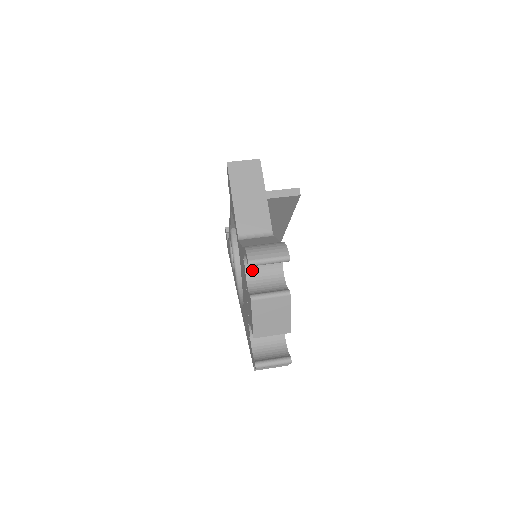
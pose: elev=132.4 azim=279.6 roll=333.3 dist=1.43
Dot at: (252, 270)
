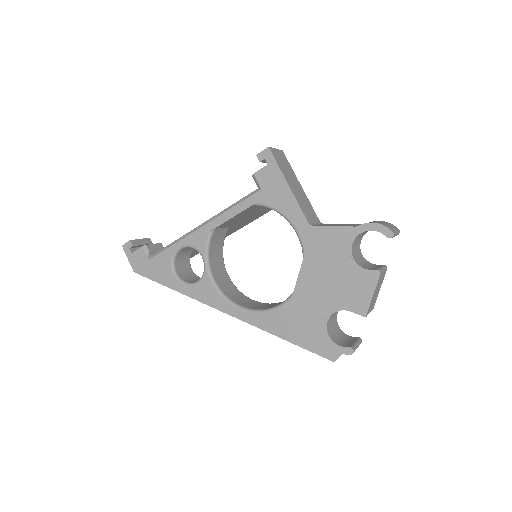
Dot at: (353, 250)
